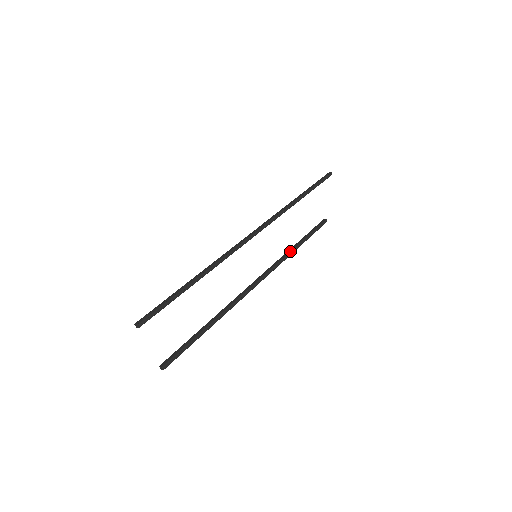
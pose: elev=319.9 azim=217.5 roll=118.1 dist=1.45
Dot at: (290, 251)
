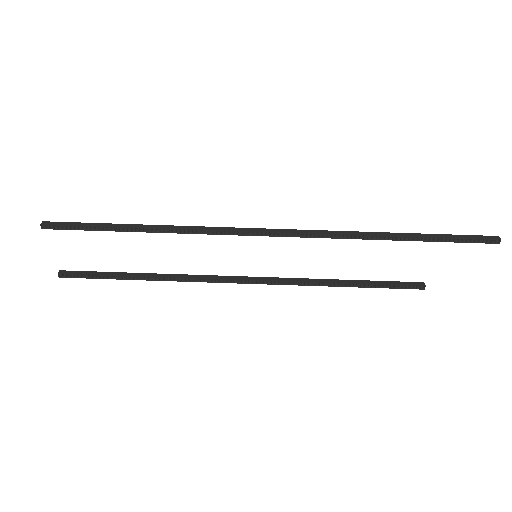
Dot at: (320, 282)
